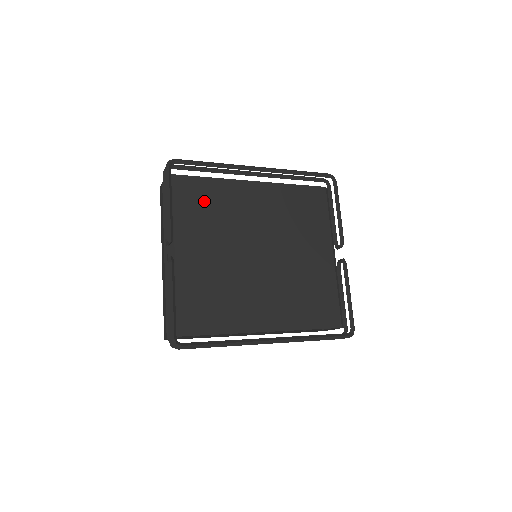
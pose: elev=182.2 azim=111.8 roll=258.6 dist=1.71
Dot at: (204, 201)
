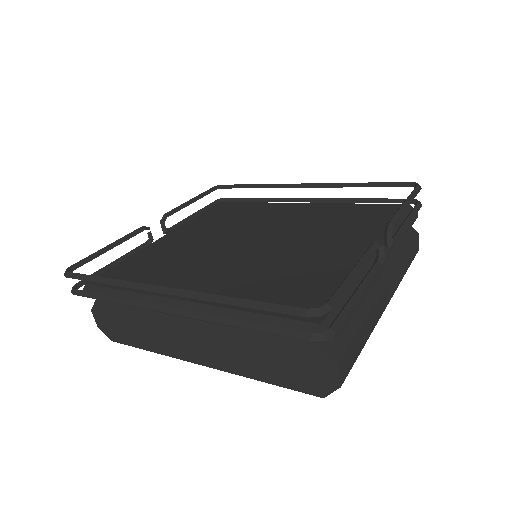
Dot at: (231, 213)
